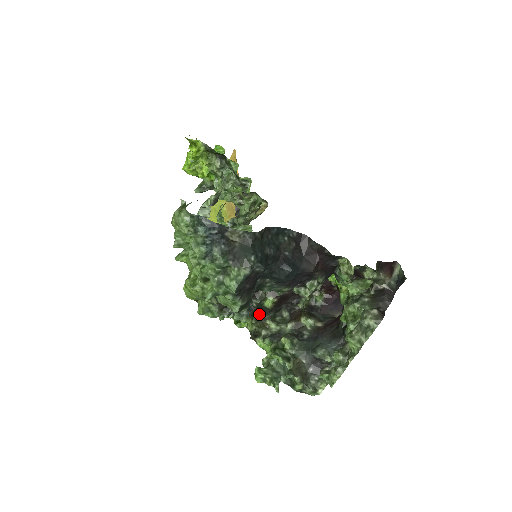
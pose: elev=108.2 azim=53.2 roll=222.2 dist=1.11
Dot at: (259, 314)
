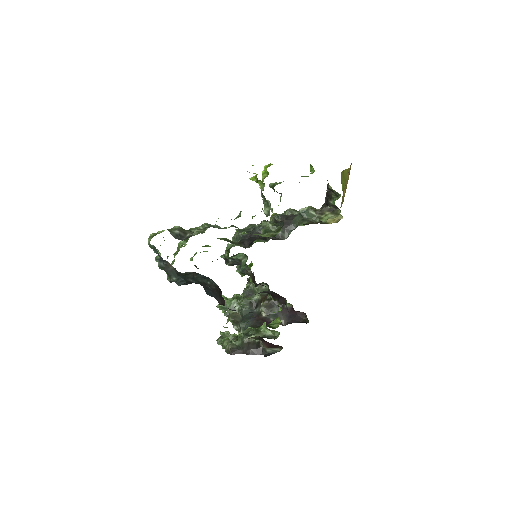
Dot at: occluded
